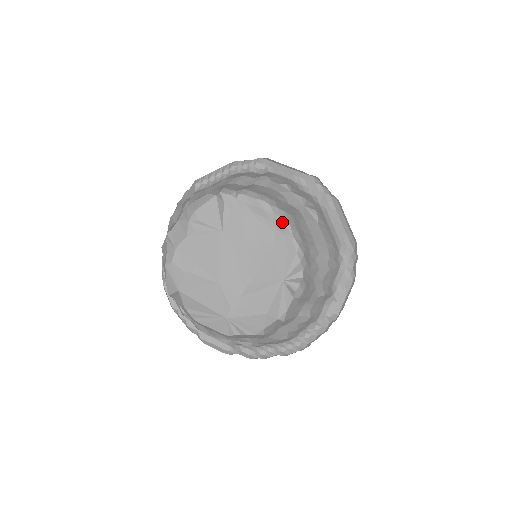
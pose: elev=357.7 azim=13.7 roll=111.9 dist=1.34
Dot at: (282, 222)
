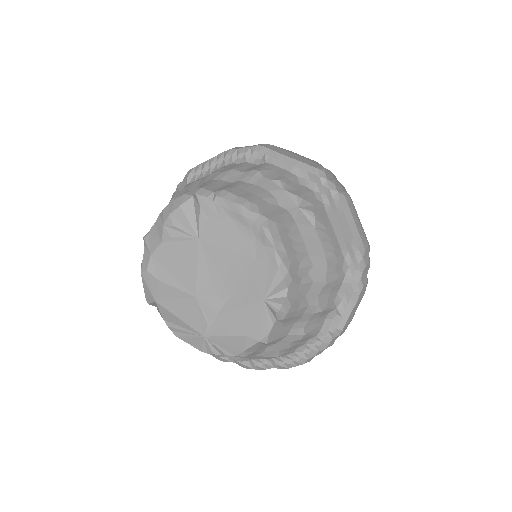
Dot at: (263, 232)
